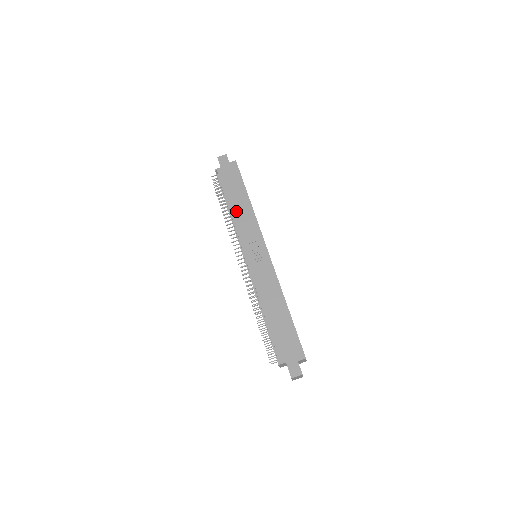
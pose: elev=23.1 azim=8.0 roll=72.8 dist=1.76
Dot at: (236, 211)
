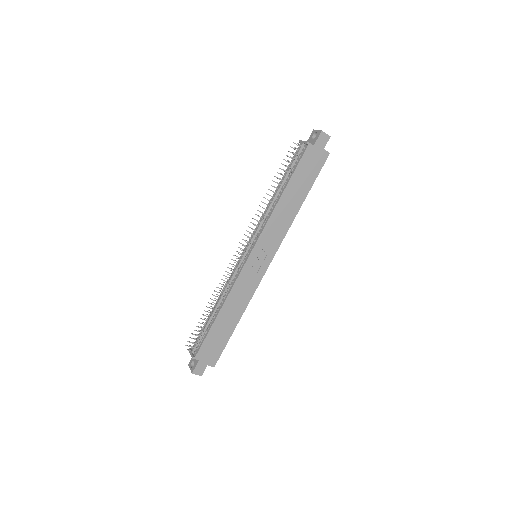
Dot at: (283, 206)
